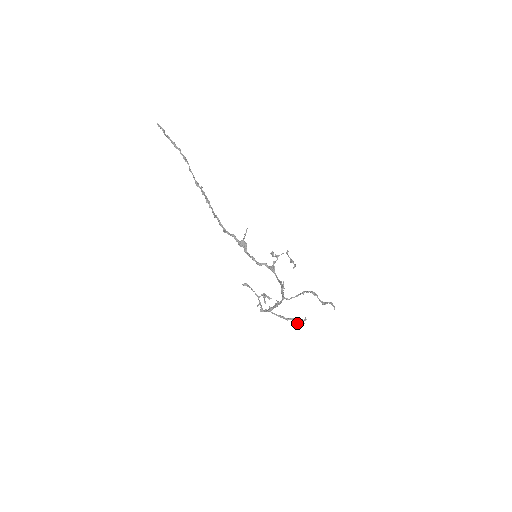
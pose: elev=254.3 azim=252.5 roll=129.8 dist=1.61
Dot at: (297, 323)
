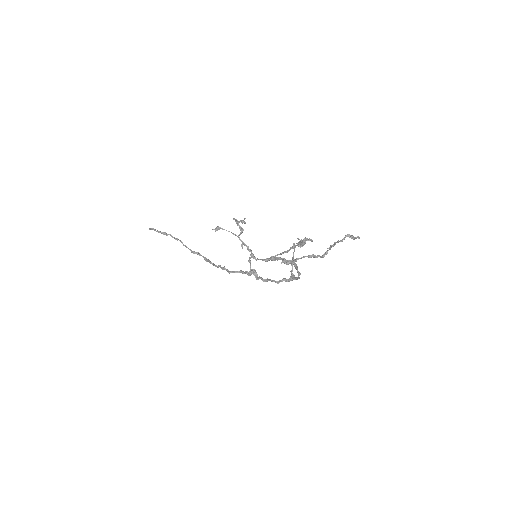
Dot at: (300, 245)
